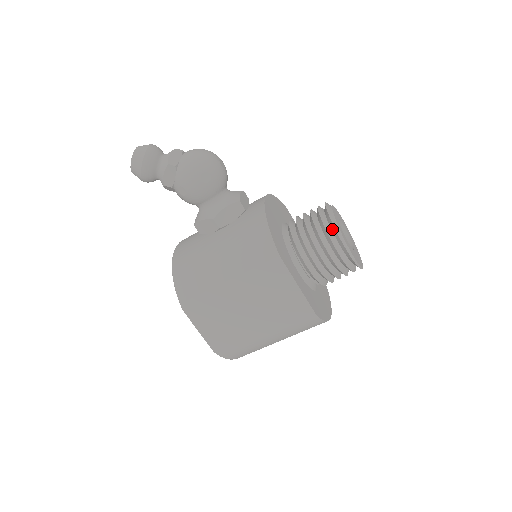
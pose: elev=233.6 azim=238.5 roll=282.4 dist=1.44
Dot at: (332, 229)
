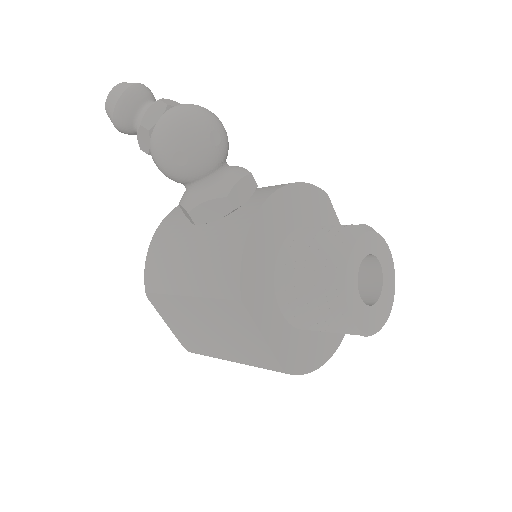
Dot at: (336, 280)
